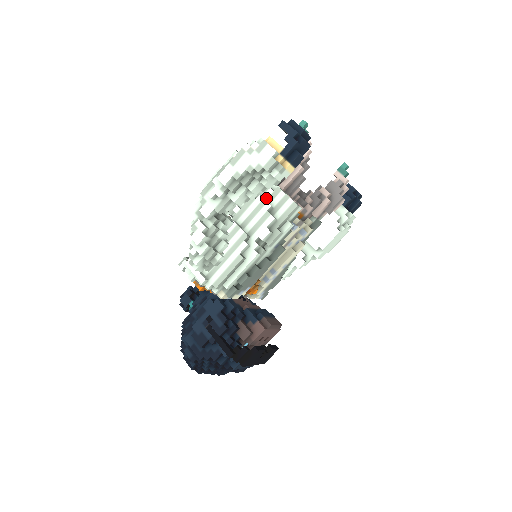
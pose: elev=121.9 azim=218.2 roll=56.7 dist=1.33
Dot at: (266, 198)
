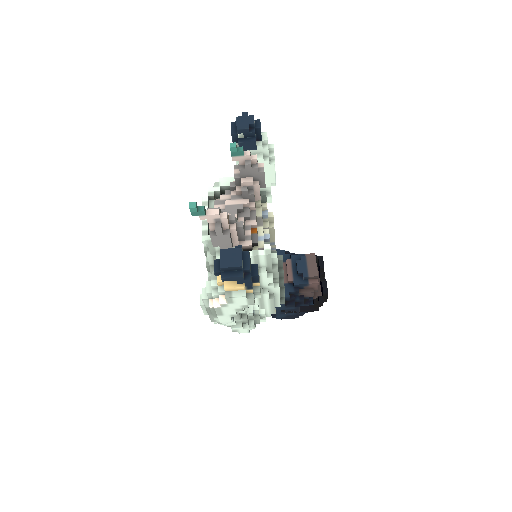
Dot at: occluded
